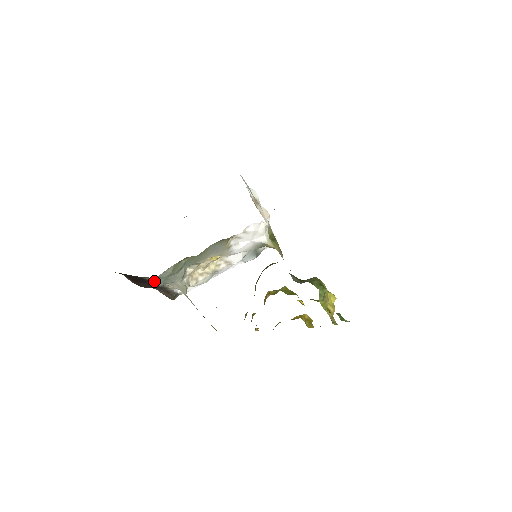
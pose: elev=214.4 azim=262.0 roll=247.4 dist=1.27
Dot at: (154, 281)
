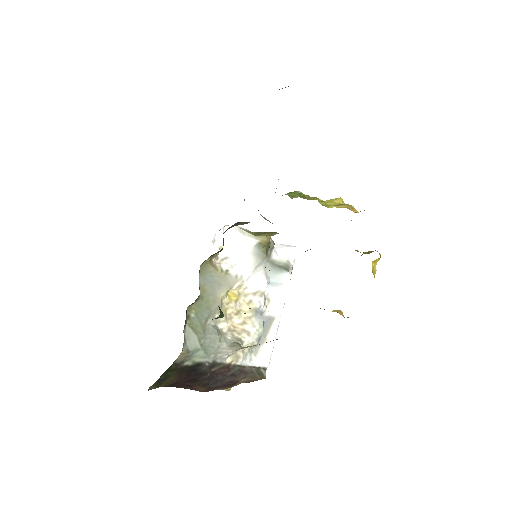
Dot at: (199, 362)
